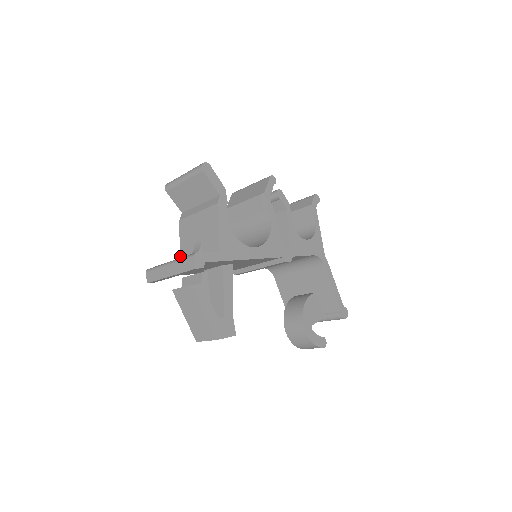
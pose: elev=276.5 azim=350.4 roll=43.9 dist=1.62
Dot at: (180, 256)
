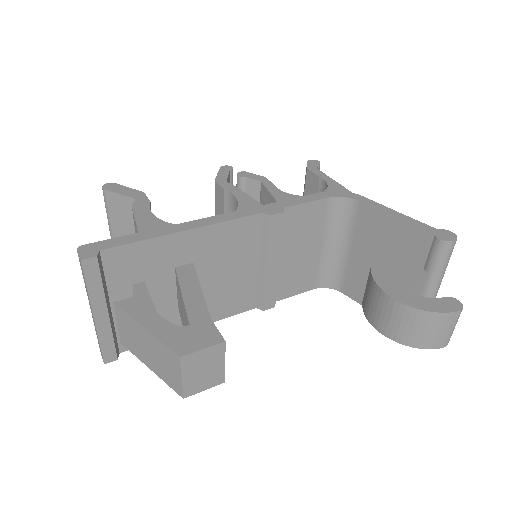
Dot at: occluded
